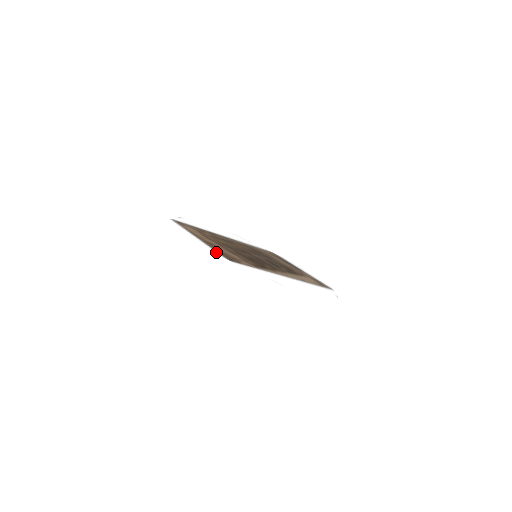
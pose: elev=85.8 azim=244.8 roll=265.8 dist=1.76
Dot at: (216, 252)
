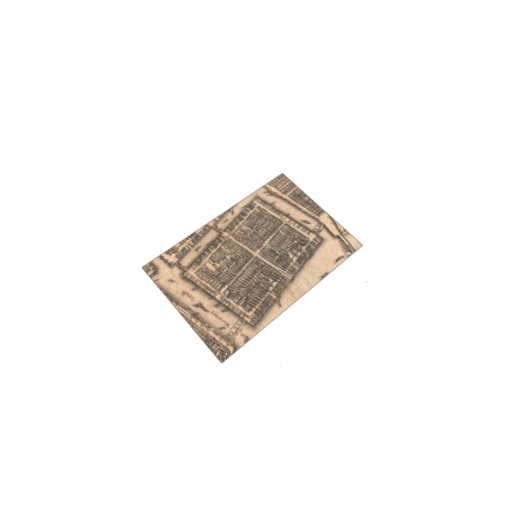
Dot at: (205, 349)
